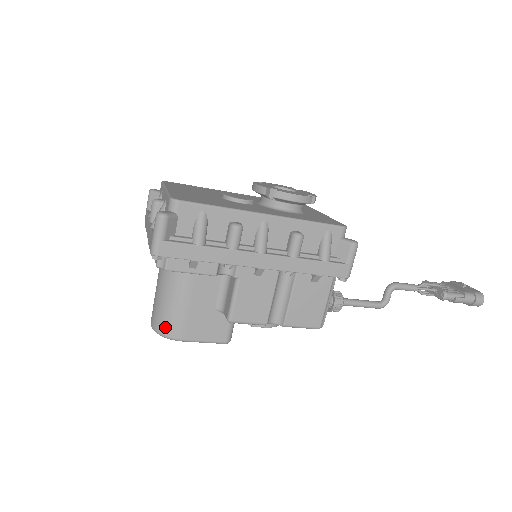
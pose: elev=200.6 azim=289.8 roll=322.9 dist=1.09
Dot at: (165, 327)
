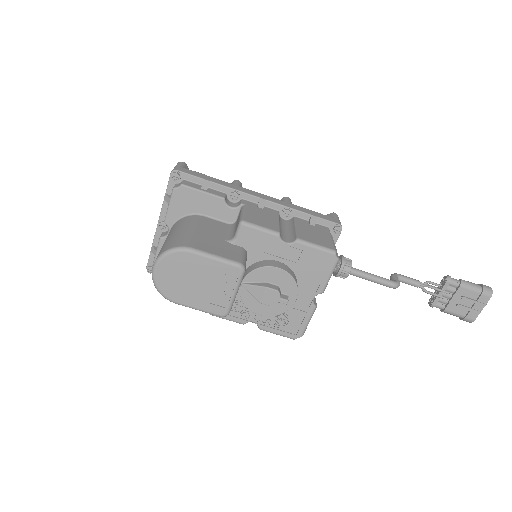
Dot at: (173, 244)
